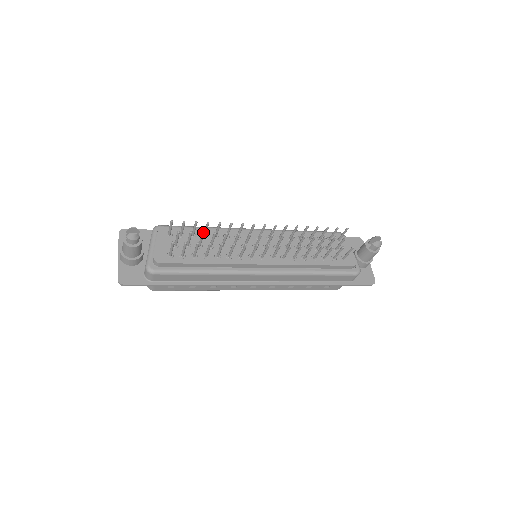
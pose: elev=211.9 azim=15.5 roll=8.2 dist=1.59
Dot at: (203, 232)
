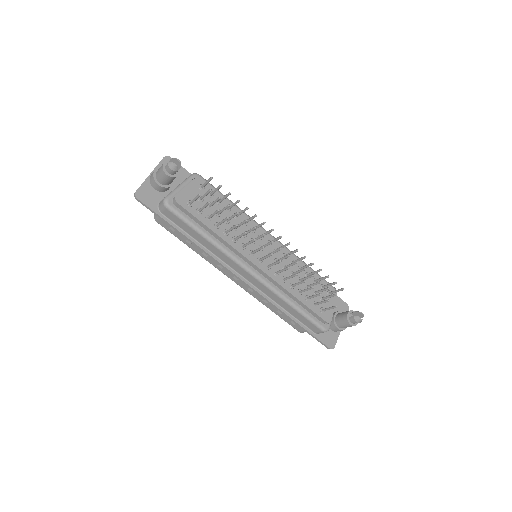
Dot at: (229, 205)
